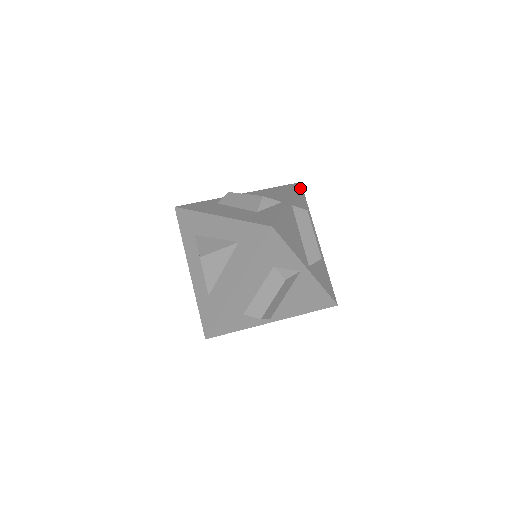
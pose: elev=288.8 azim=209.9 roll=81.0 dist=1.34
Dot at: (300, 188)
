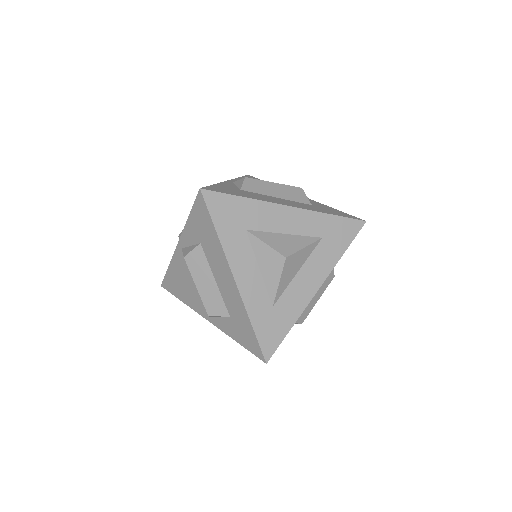
Dot at: occluded
